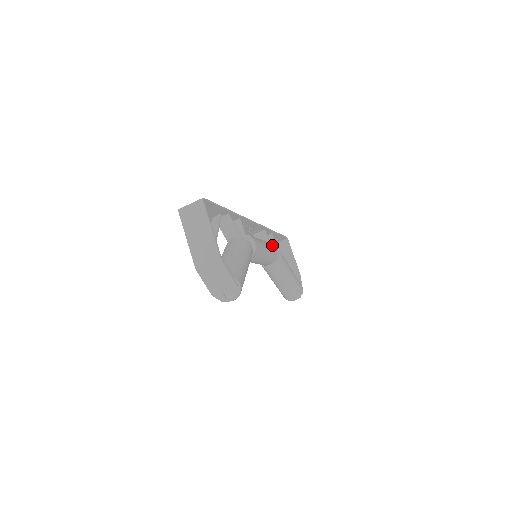
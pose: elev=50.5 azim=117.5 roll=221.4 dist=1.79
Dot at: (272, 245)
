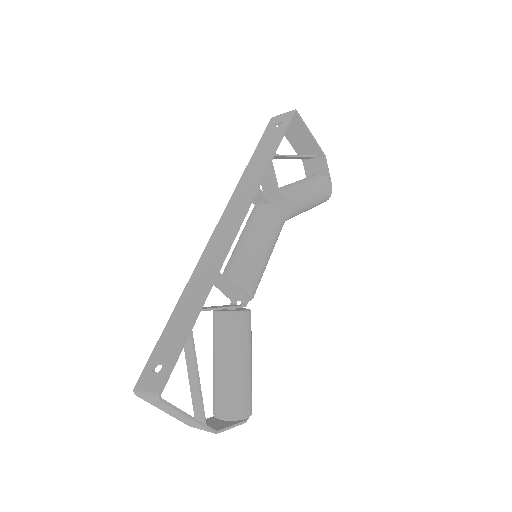
Dot at: (274, 217)
